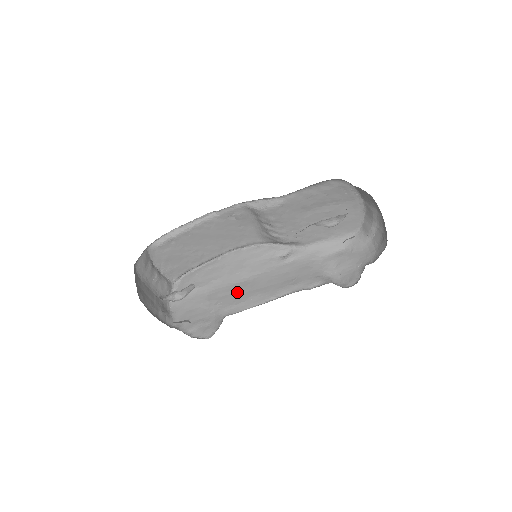
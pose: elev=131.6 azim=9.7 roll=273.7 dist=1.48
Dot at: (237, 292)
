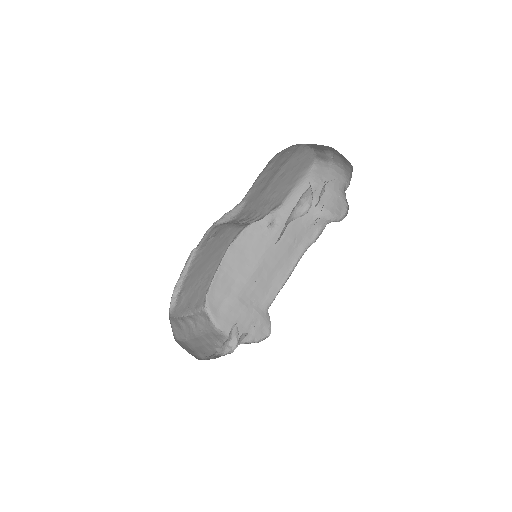
Dot at: (259, 282)
